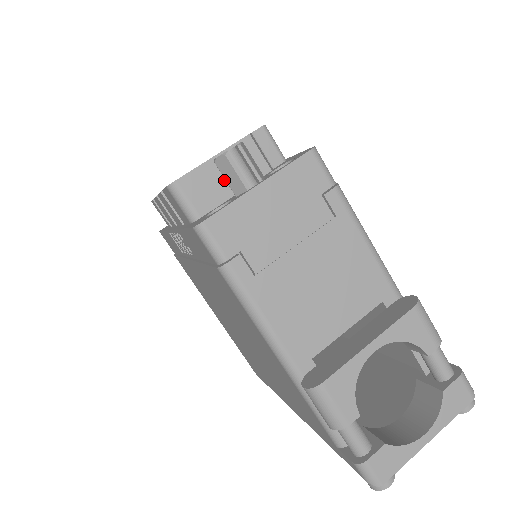
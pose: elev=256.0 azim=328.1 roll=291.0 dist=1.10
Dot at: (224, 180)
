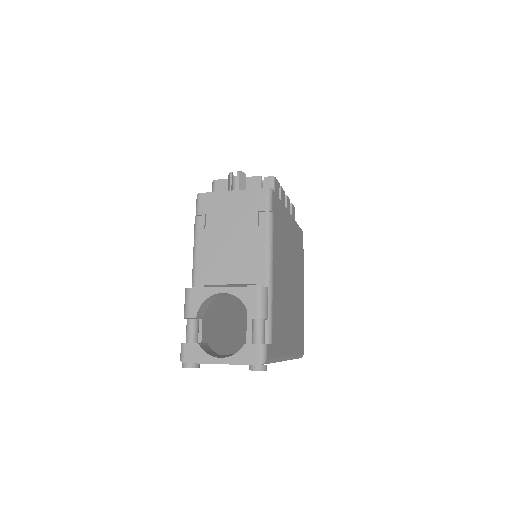
Dot at: occluded
